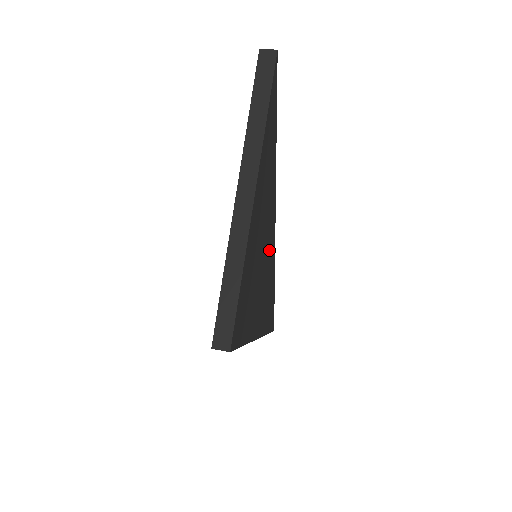
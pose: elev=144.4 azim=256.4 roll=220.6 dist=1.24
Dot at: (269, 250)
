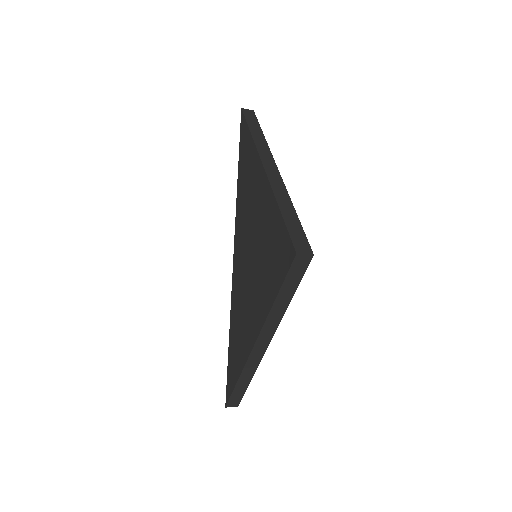
Dot at: occluded
